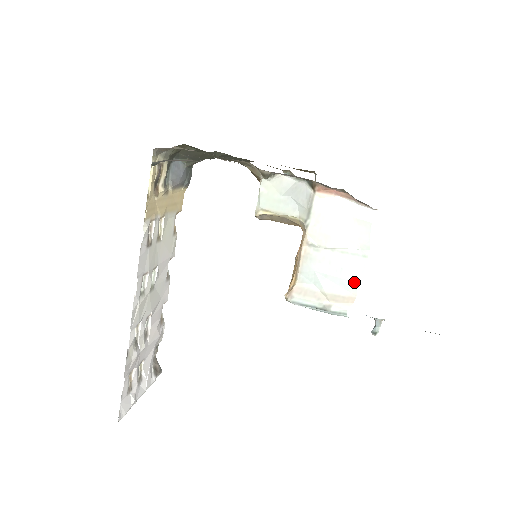
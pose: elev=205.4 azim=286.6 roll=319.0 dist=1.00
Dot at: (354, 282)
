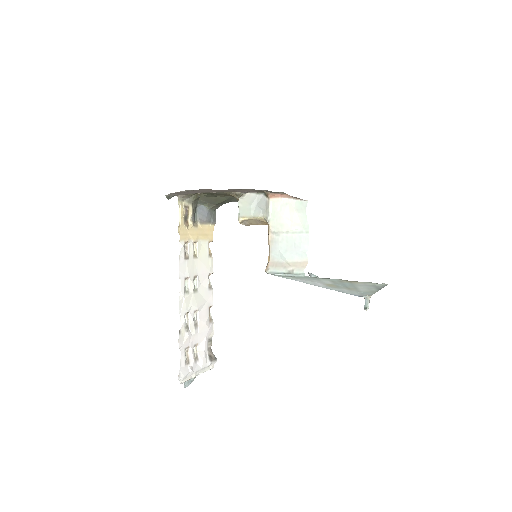
Dot at: (304, 251)
